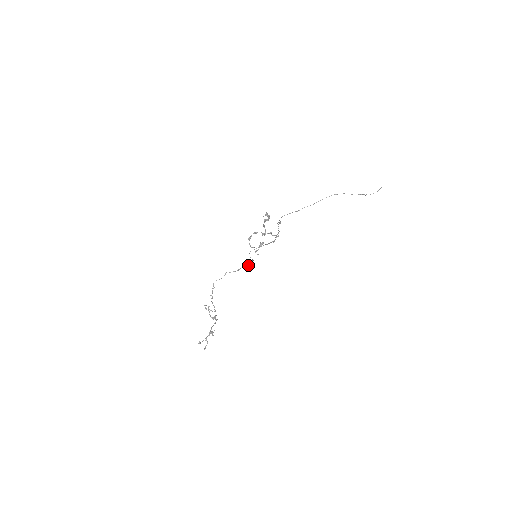
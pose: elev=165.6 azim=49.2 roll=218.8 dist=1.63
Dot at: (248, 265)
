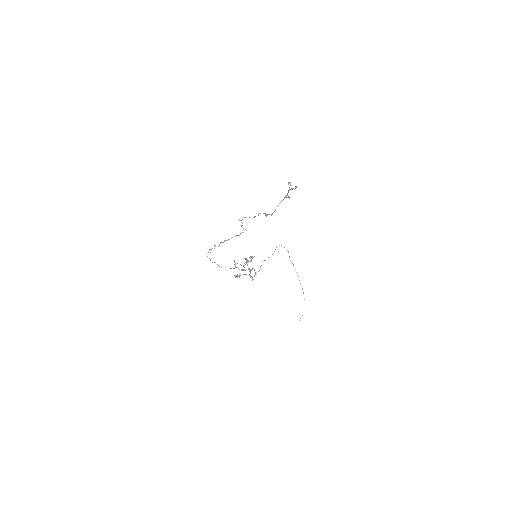
Dot at: occluded
